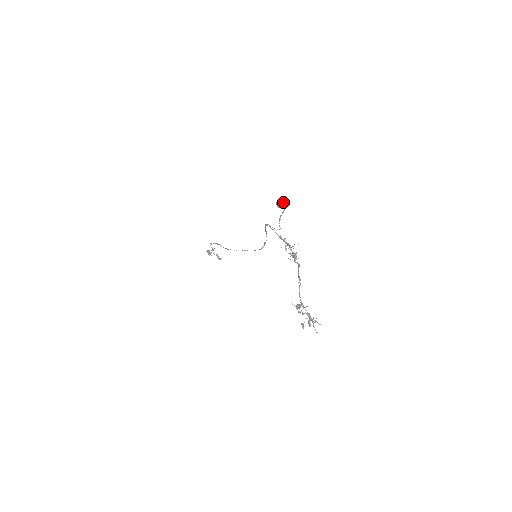
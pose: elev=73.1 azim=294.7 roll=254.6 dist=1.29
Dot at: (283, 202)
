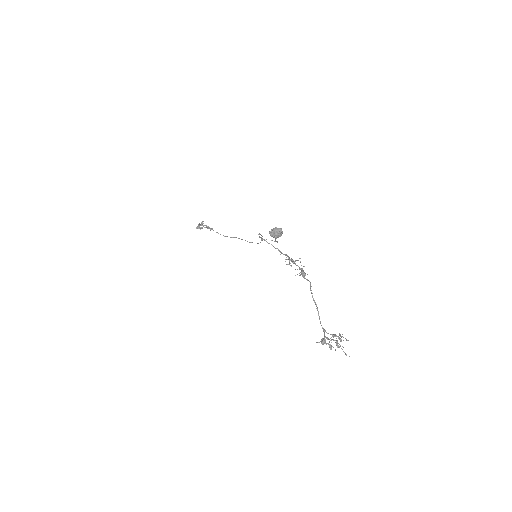
Dot at: (277, 233)
